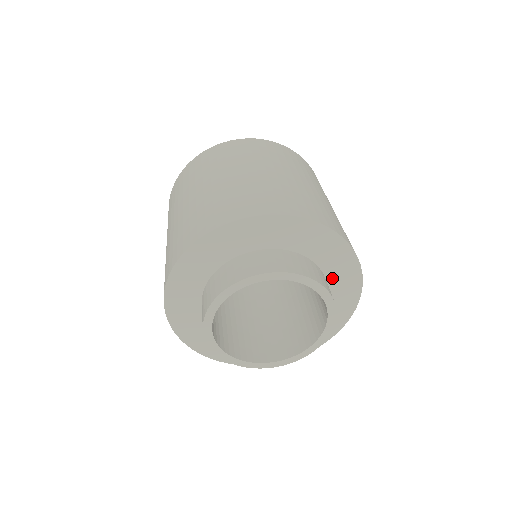
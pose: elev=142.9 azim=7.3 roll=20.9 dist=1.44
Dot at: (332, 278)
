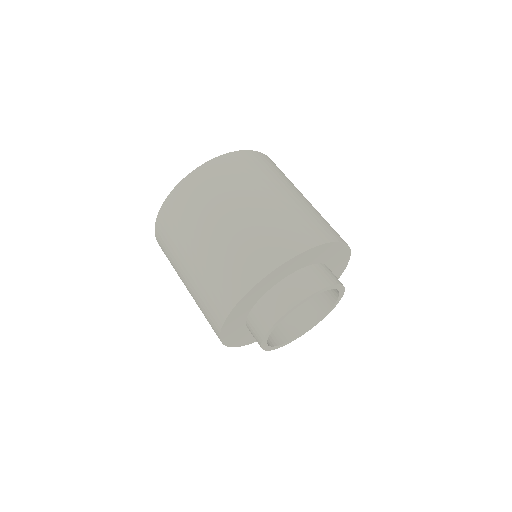
Dot at: (331, 263)
